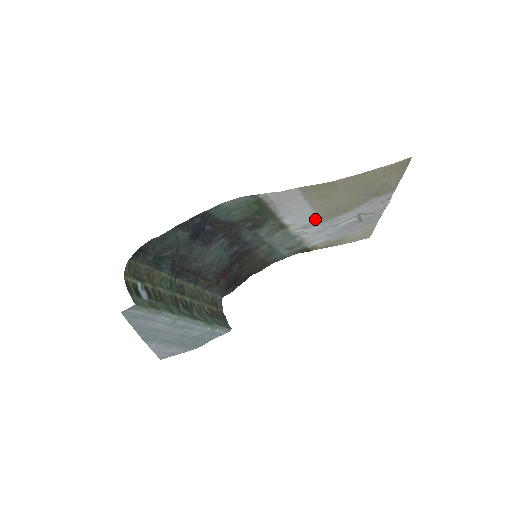
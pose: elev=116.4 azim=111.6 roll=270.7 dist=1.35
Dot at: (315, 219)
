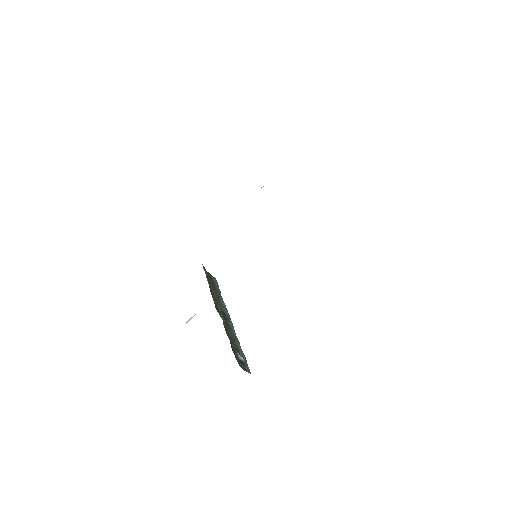
Dot at: occluded
